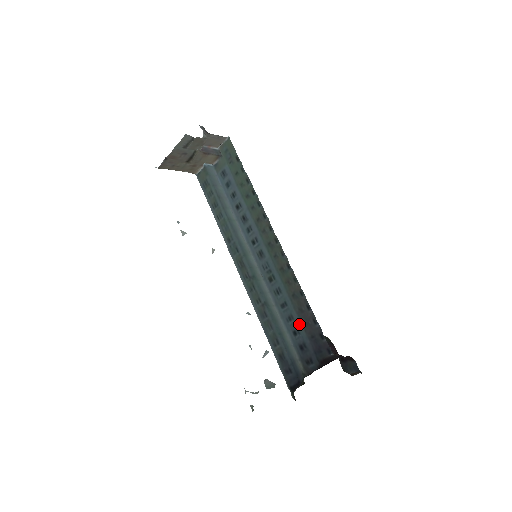
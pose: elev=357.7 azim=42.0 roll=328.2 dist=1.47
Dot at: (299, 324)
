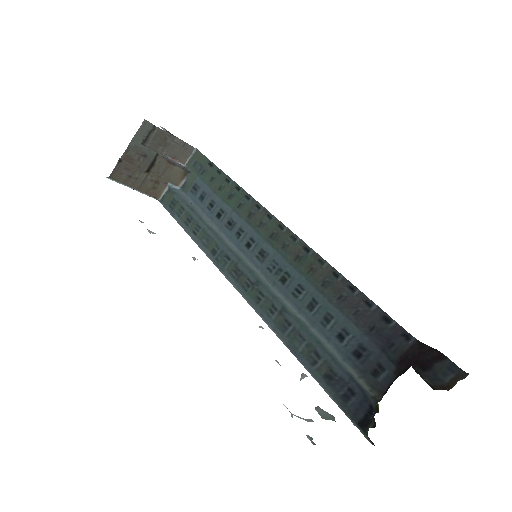
Dot at: (344, 320)
